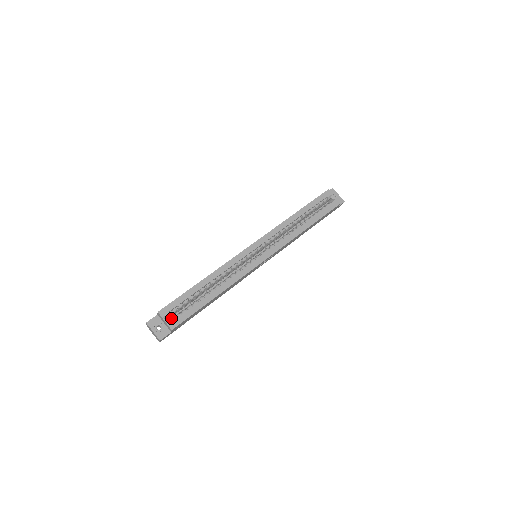
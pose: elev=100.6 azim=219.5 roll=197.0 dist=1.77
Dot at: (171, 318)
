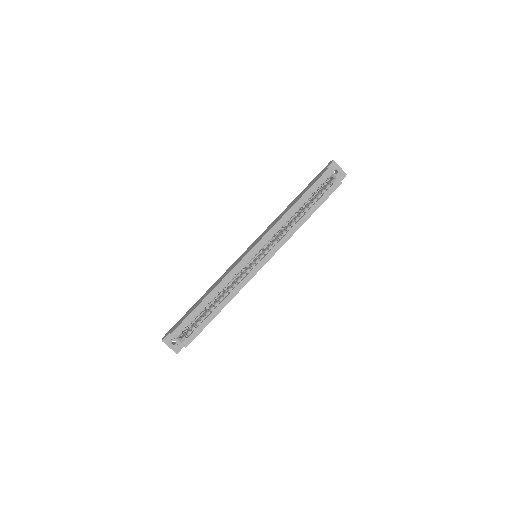
Dot at: (183, 336)
